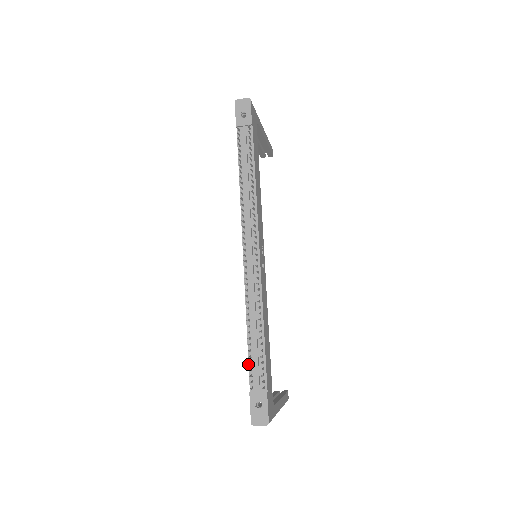
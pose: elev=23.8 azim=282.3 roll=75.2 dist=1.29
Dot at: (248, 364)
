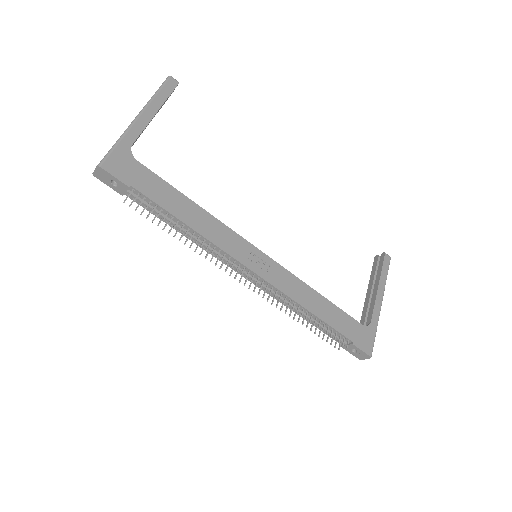
Dot at: occluded
